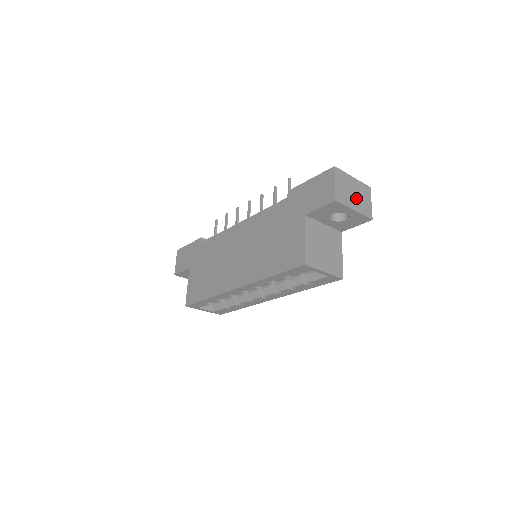
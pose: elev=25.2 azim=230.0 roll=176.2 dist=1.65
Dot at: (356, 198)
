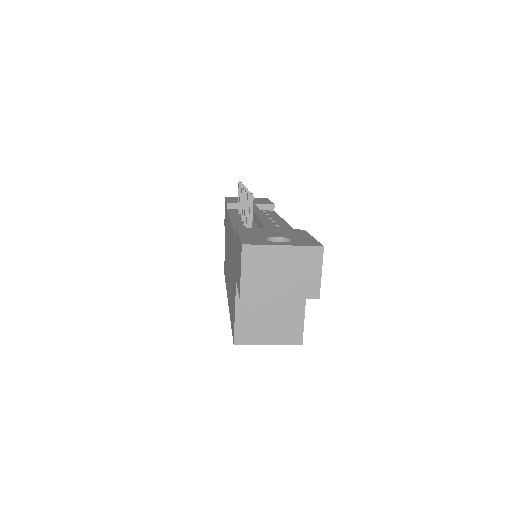
Dot at: (286, 278)
